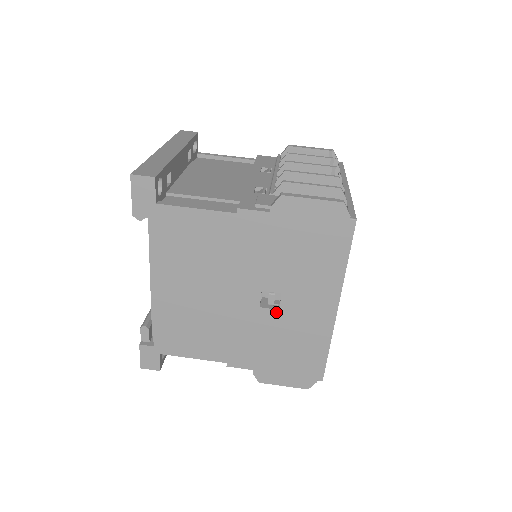
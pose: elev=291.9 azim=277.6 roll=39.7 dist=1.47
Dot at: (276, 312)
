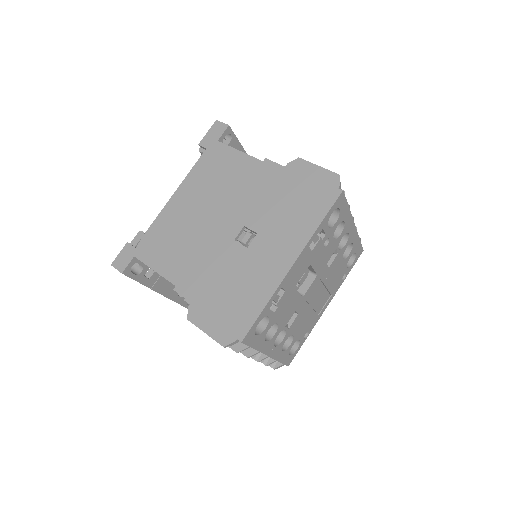
Dot at: (244, 249)
